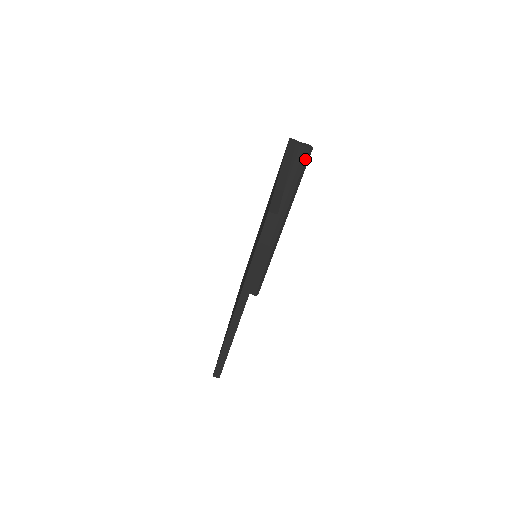
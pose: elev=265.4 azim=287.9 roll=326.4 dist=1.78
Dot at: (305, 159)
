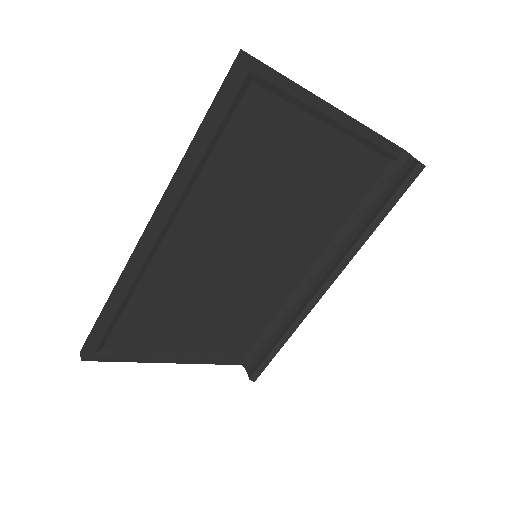
Dot at: (406, 178)
